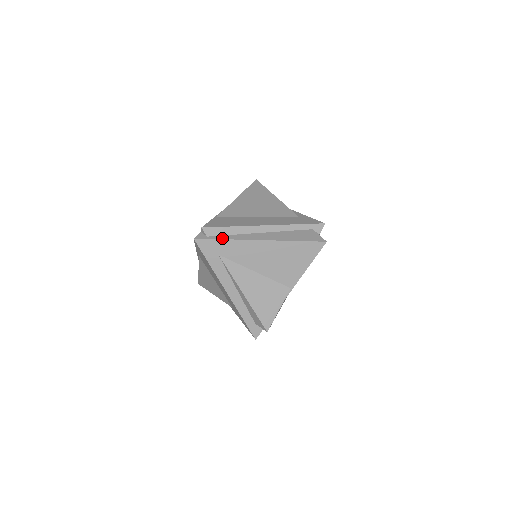
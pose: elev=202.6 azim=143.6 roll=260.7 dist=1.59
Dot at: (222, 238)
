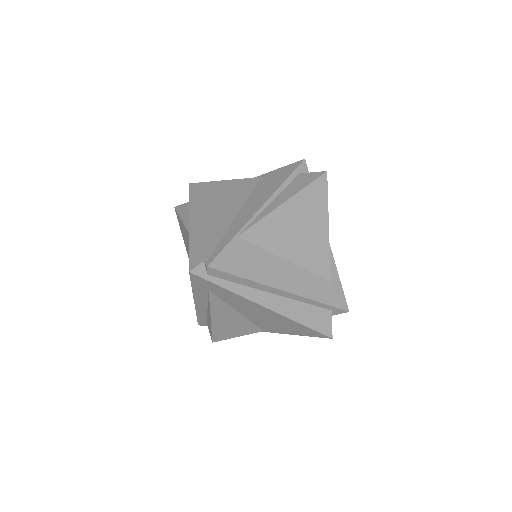
Dot at: (224, 286)
